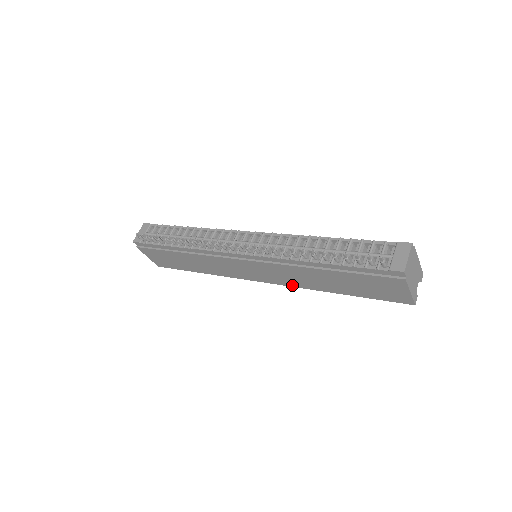
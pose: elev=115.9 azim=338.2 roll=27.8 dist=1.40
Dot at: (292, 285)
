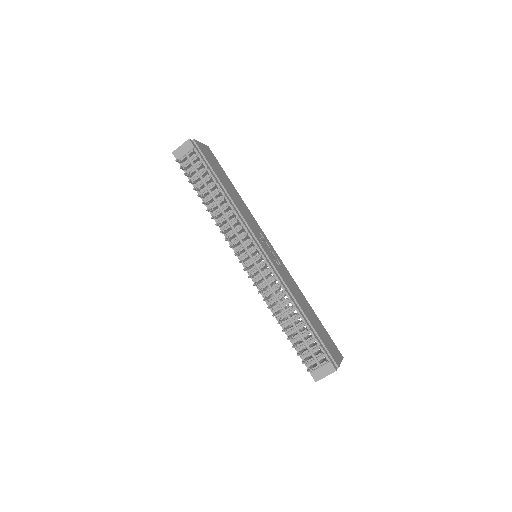
Dot at: occluded
